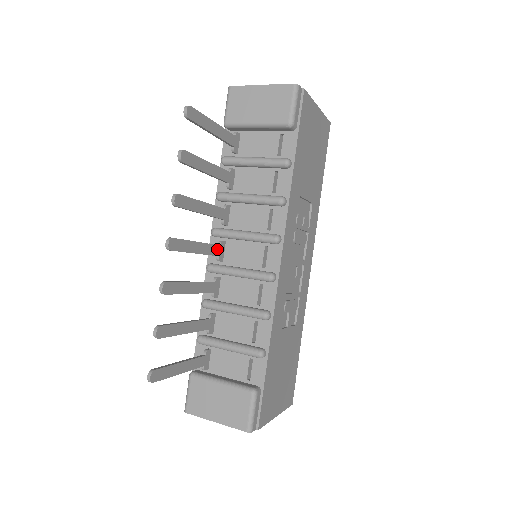
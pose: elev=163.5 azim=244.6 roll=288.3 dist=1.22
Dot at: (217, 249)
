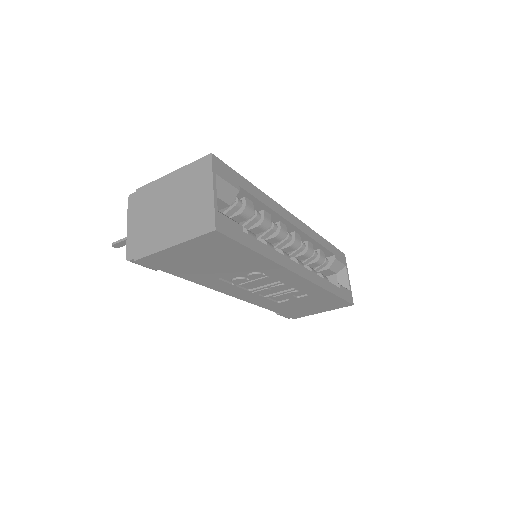
Dot at: occluded
